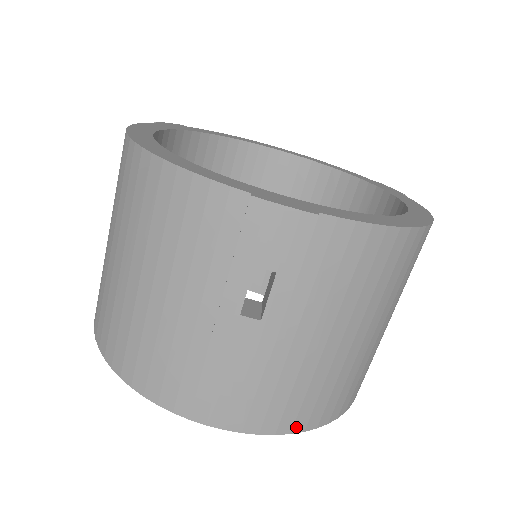
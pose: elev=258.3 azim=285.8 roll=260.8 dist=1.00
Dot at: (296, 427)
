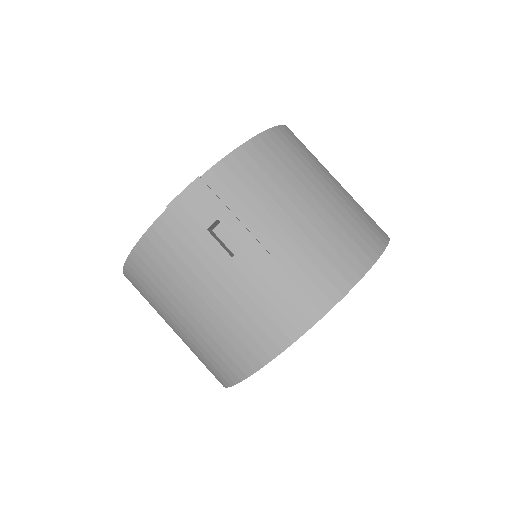
Dot at: (351, 281)
